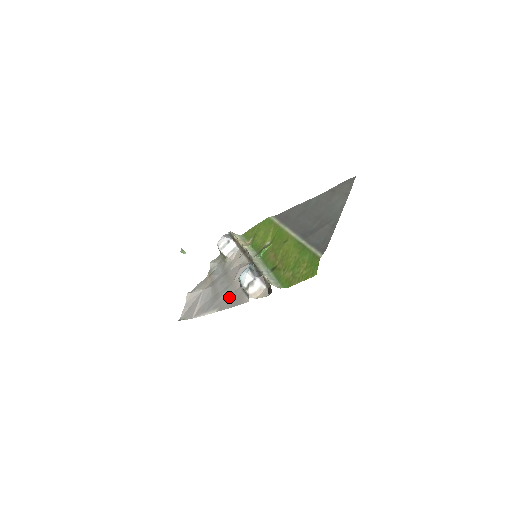
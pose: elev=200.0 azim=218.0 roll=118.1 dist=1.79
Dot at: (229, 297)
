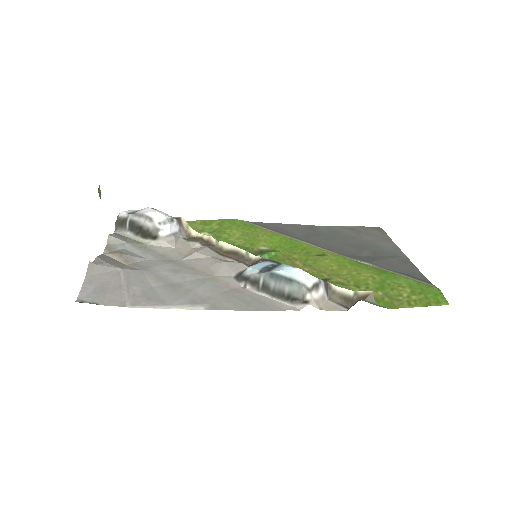
Dot at: (226, 295)
